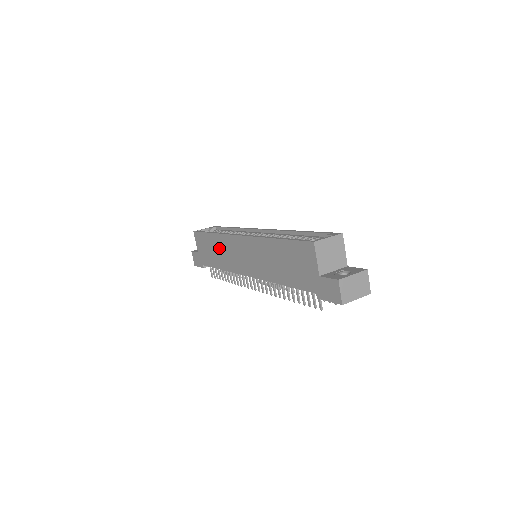
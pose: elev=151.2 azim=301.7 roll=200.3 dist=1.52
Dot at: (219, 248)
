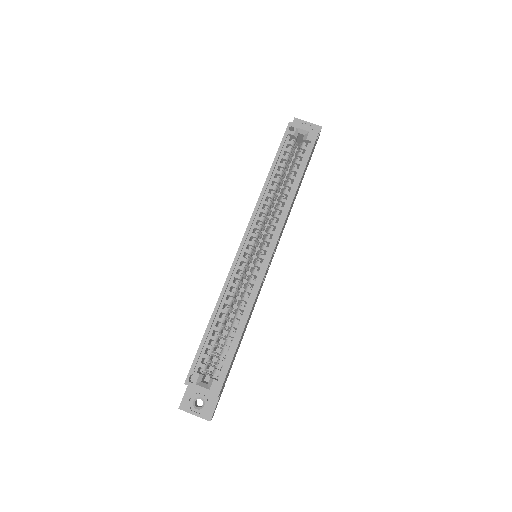
Dot at: occluded
